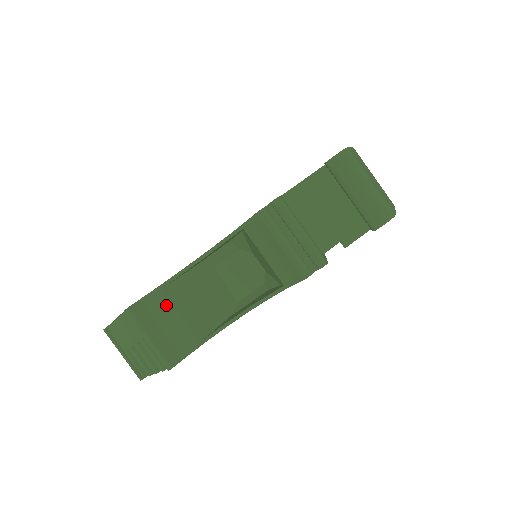
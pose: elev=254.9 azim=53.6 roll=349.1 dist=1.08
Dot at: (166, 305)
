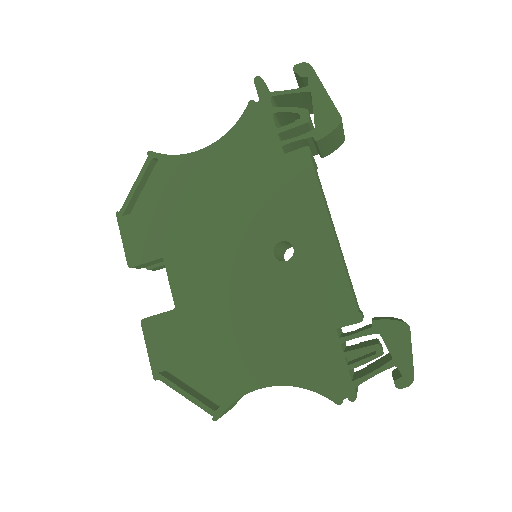
Dot at: occluded
